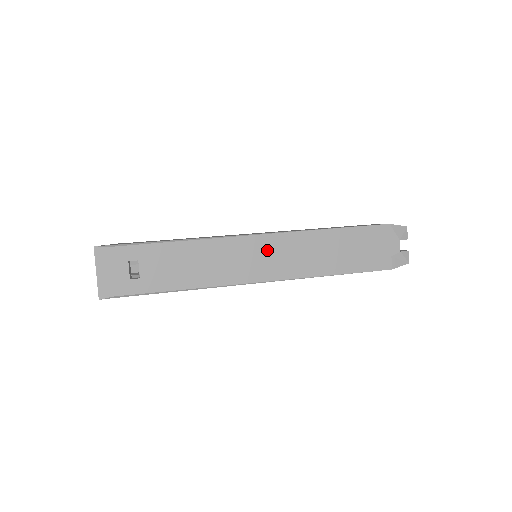
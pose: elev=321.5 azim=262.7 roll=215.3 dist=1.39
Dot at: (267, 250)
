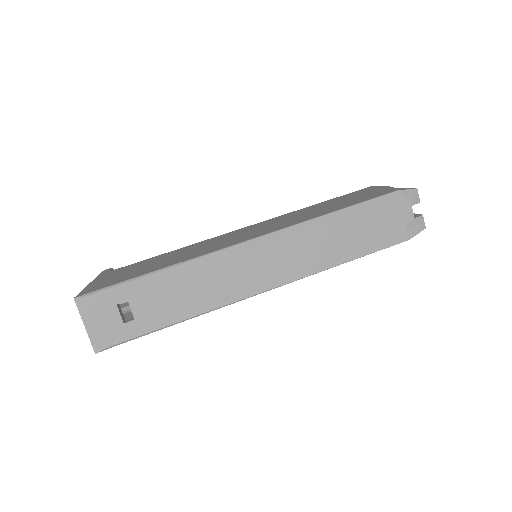
Dot at: (268, 254)
